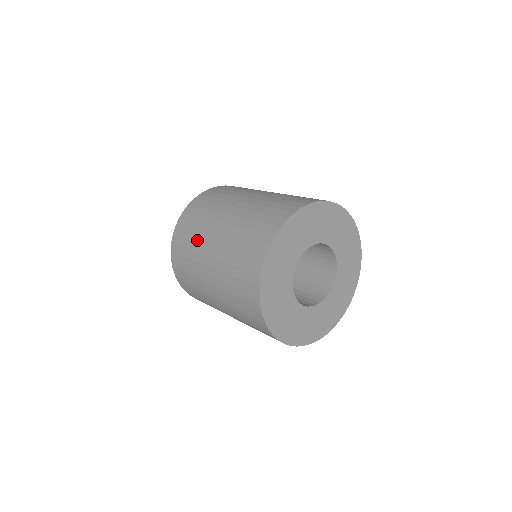
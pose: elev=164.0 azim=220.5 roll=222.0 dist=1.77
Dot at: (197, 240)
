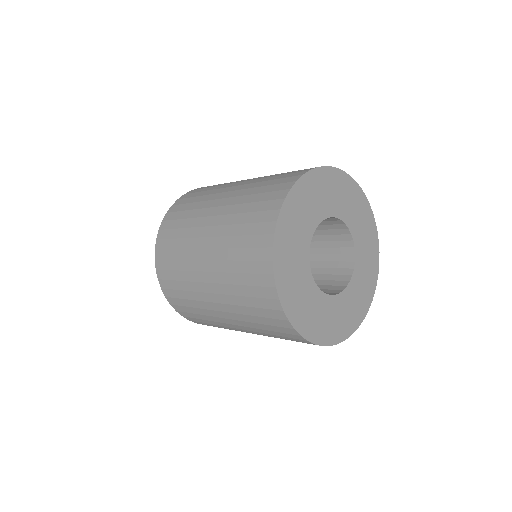
Dot at: (189, 225)
